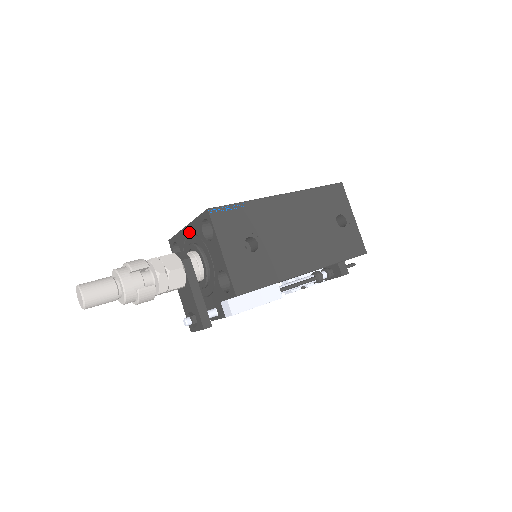
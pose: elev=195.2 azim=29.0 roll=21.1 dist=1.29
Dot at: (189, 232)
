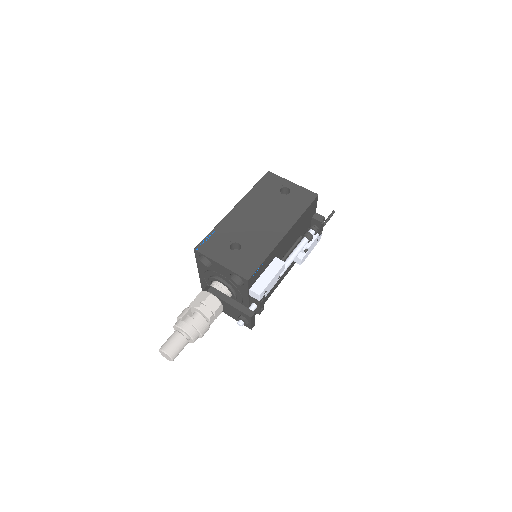
Dot at: (202, 275)
